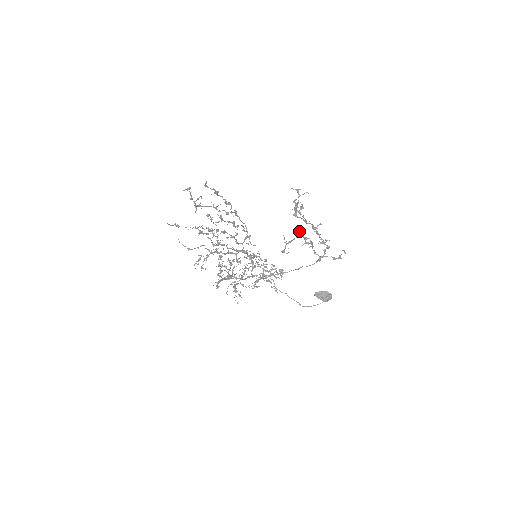
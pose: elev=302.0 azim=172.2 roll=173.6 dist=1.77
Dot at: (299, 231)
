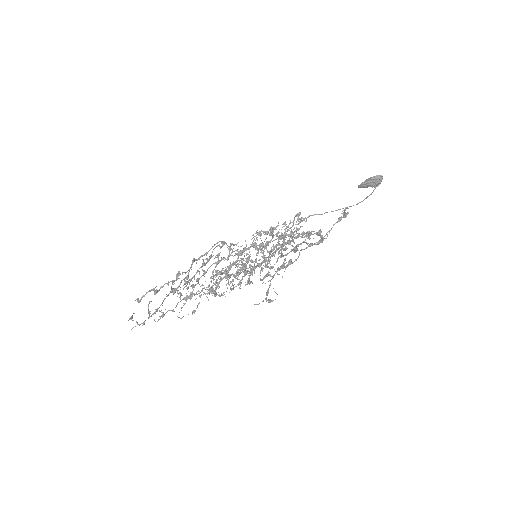
Dot at: (267, 275)
